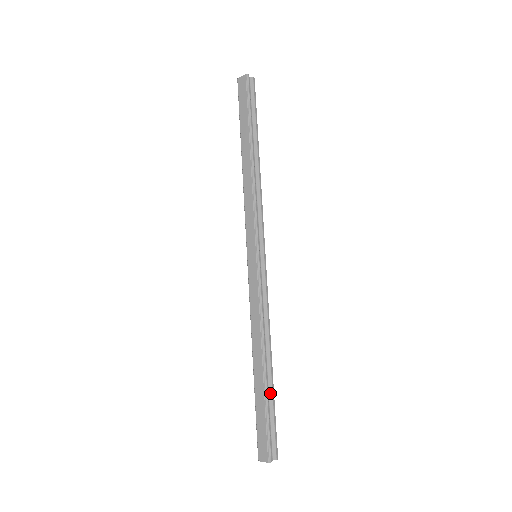
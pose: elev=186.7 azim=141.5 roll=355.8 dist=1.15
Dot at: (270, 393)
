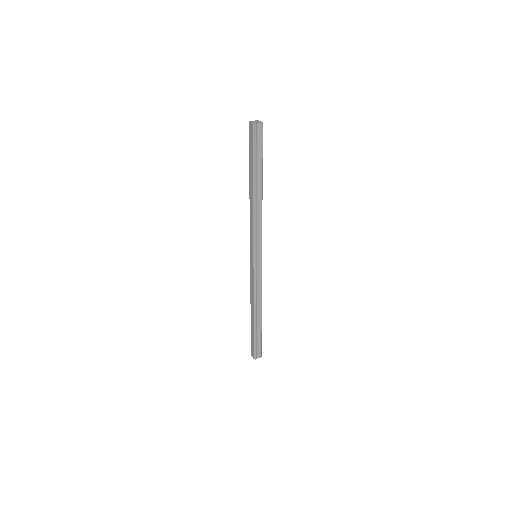
Dot at: (259, 329)
